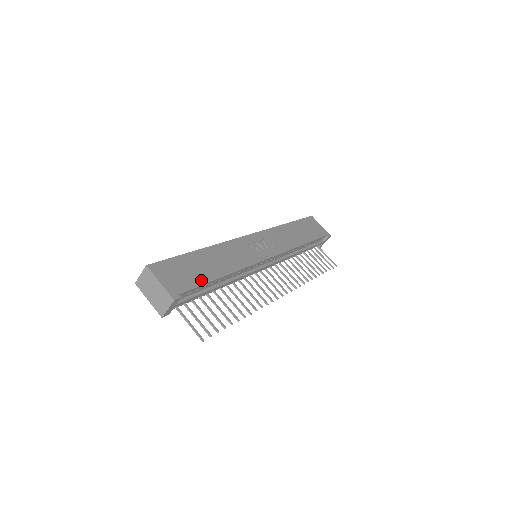
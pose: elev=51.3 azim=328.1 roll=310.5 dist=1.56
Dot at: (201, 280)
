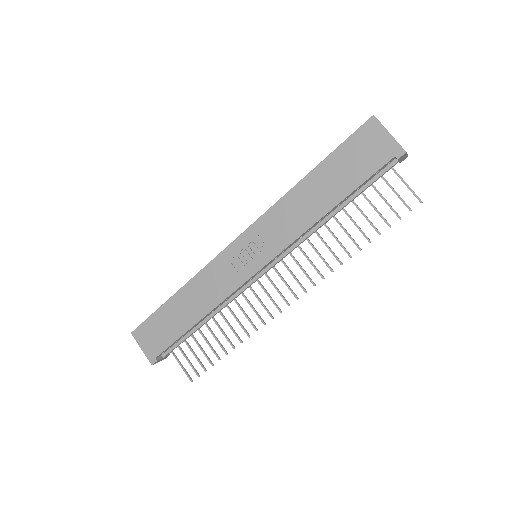
Dot at: (174, 336)
